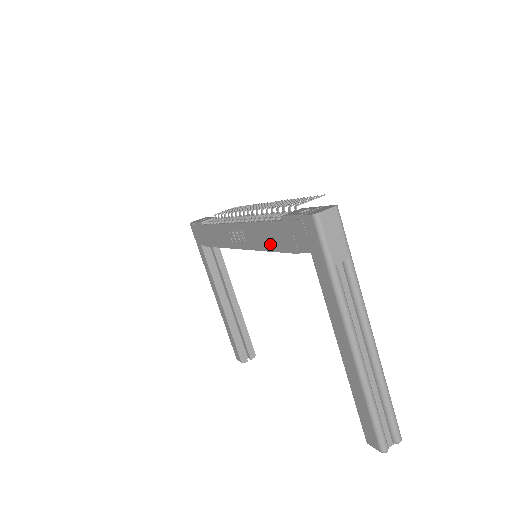
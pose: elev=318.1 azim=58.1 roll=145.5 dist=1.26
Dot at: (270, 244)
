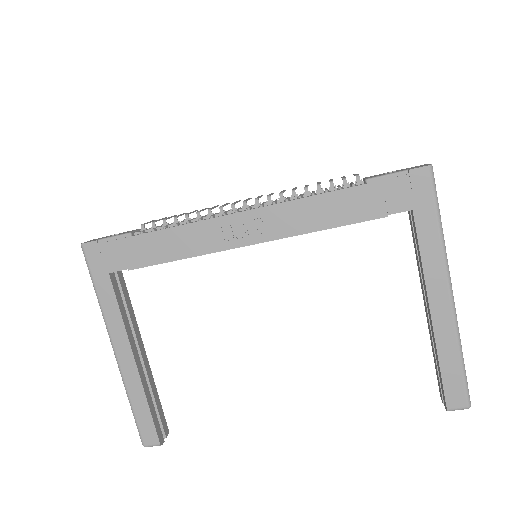
Dot at: (329, 219)
